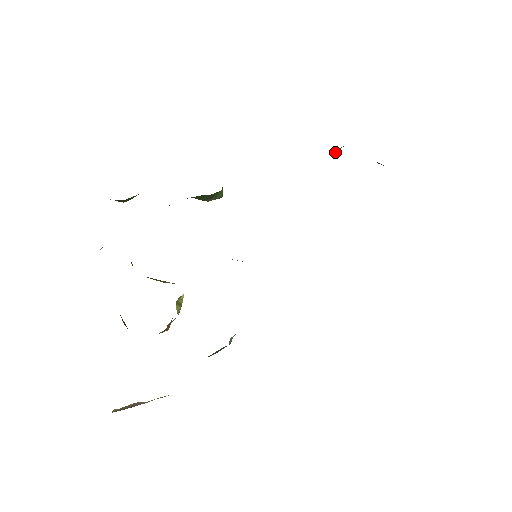
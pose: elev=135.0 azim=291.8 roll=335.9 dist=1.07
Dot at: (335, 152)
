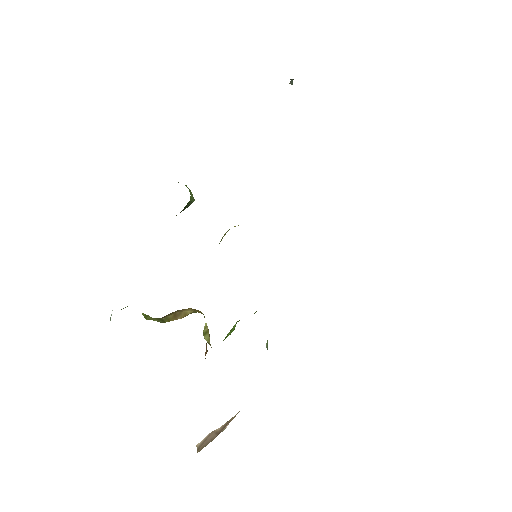
Dot at: (291, 82)
